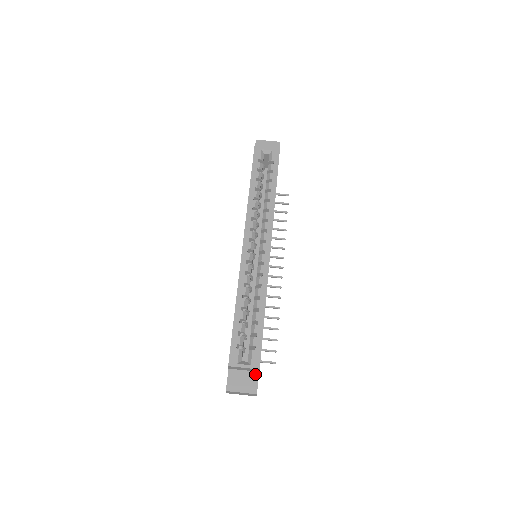
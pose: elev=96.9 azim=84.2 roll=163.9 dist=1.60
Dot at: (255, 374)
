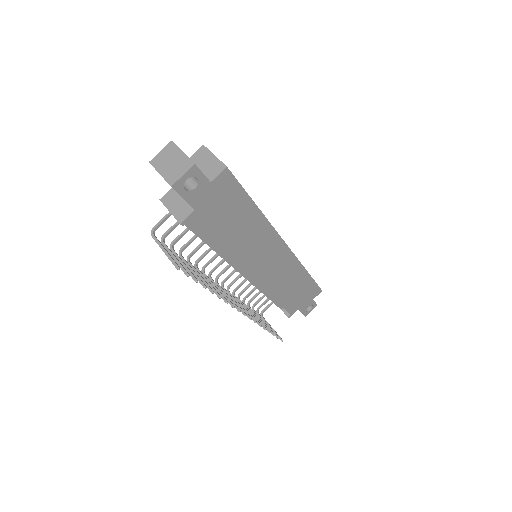
Dot at: (206, 177)
